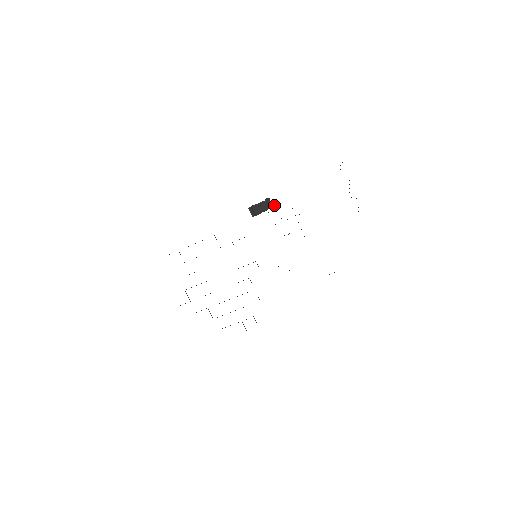
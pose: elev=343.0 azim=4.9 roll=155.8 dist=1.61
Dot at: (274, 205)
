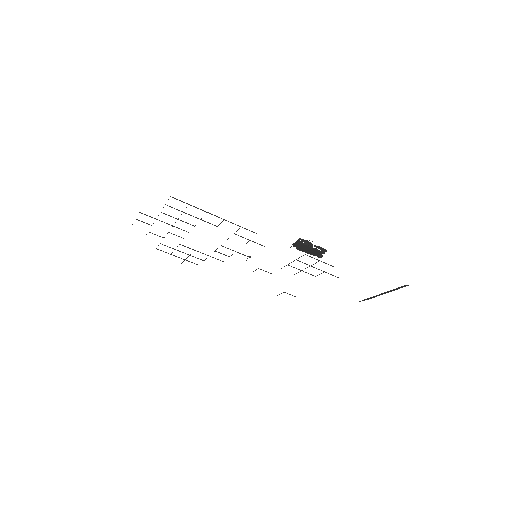
Dot at: occluded
